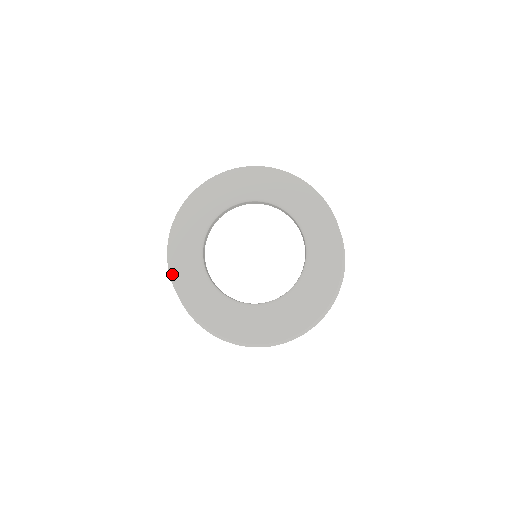
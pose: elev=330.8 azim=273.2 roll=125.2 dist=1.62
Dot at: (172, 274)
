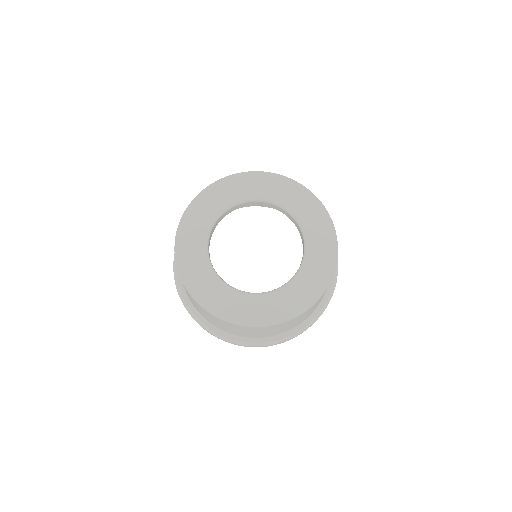
Dot at: (177, 253)
